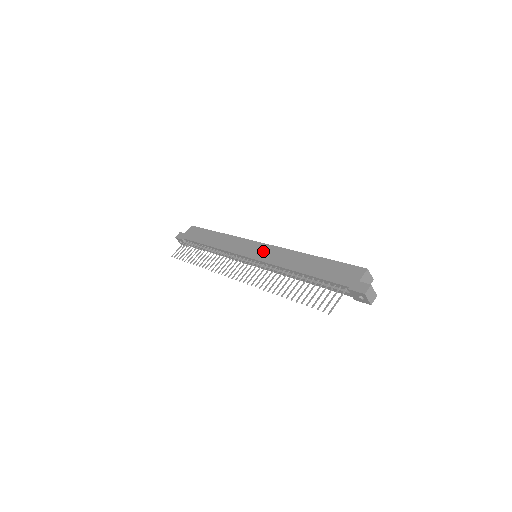
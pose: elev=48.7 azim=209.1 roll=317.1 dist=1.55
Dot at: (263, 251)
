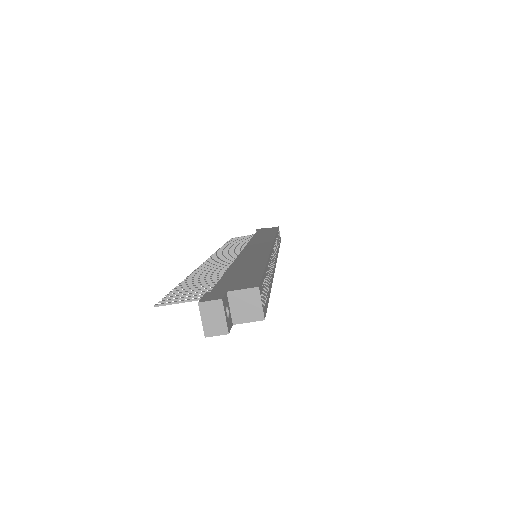
Dot at: (258, 248)
